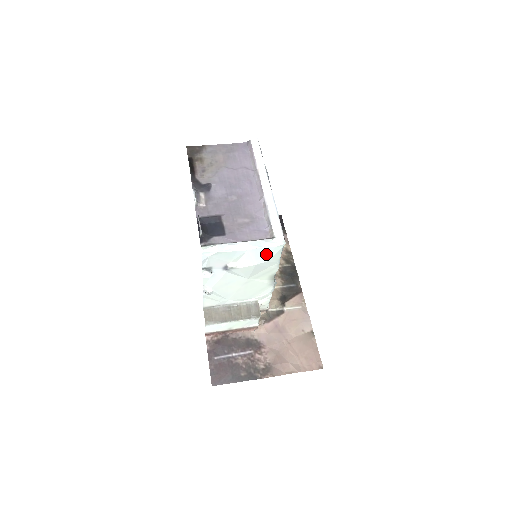
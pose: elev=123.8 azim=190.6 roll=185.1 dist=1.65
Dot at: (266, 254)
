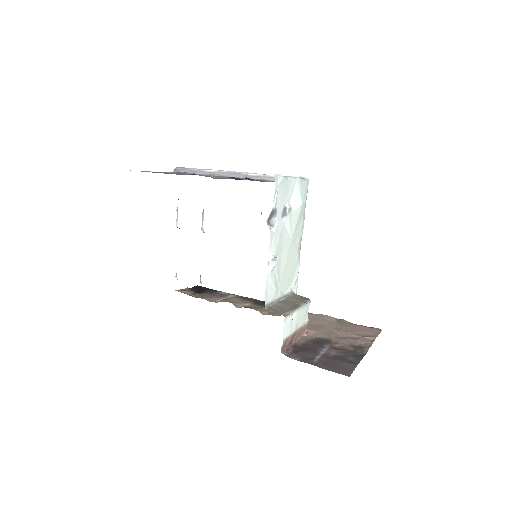
Dot at: (304, 190)
